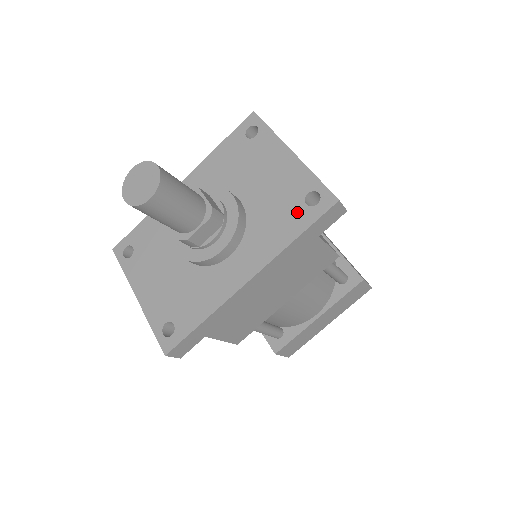
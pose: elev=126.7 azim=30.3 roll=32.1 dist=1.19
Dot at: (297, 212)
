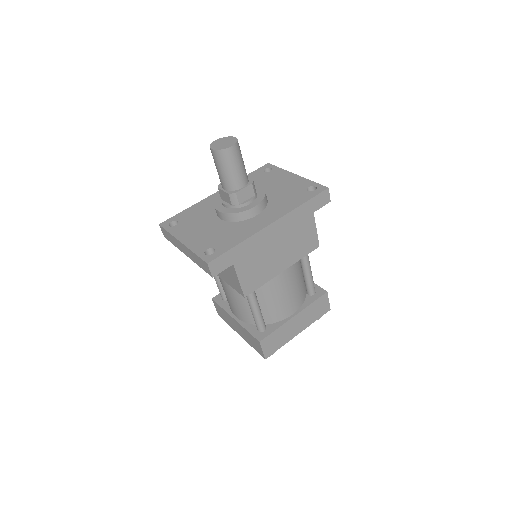
Dot at: (302, 194)
